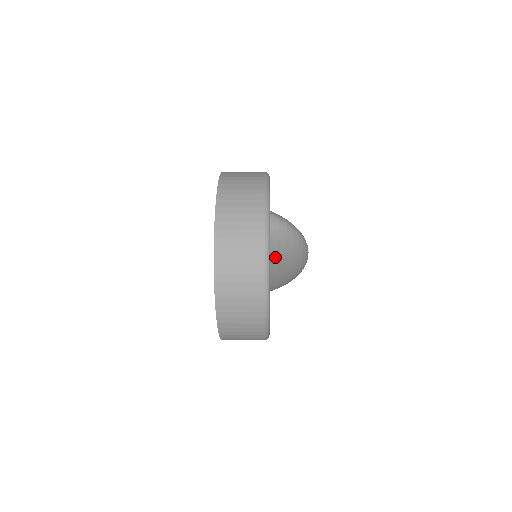
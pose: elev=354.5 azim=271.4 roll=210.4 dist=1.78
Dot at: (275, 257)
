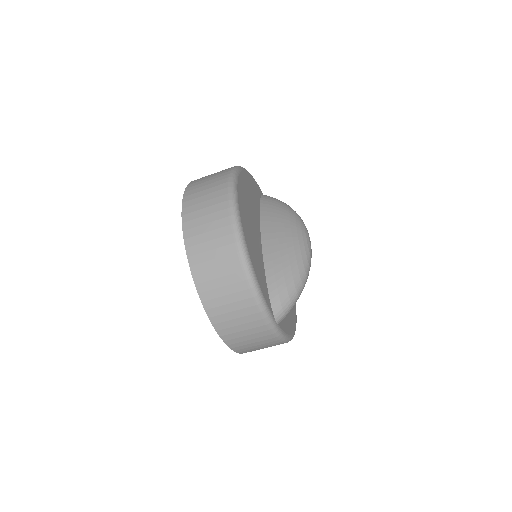
Dot at: (265, 207)
